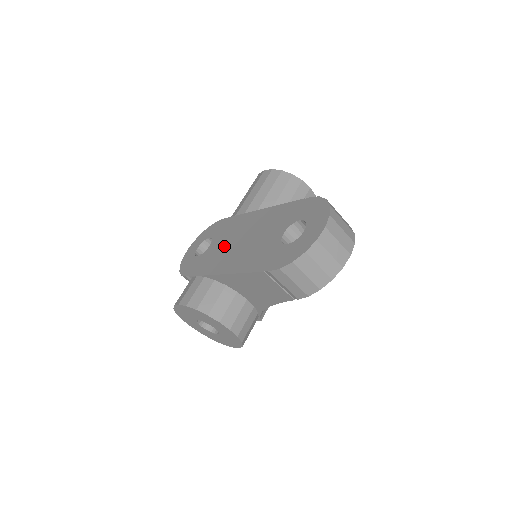
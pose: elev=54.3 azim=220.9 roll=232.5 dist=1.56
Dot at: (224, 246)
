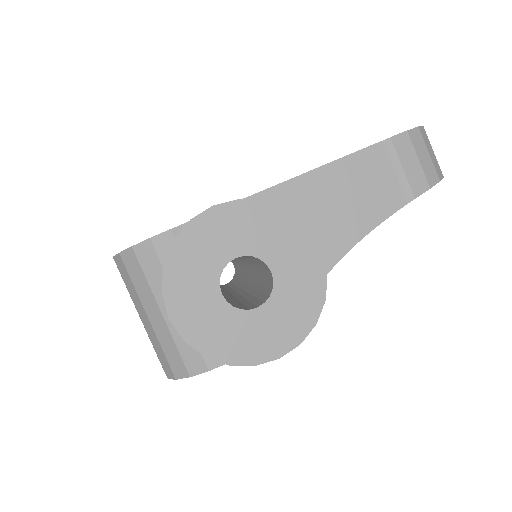
Dot at: occluded
